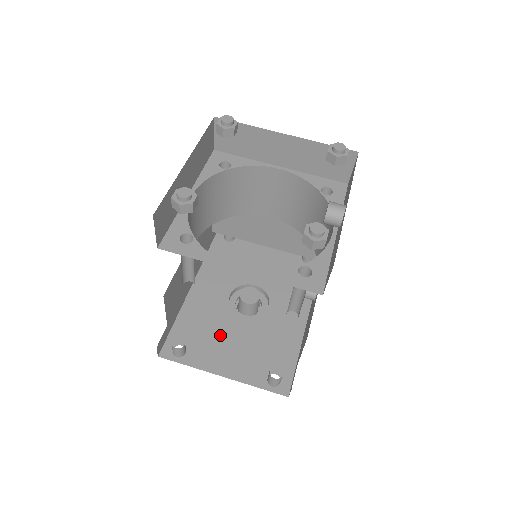
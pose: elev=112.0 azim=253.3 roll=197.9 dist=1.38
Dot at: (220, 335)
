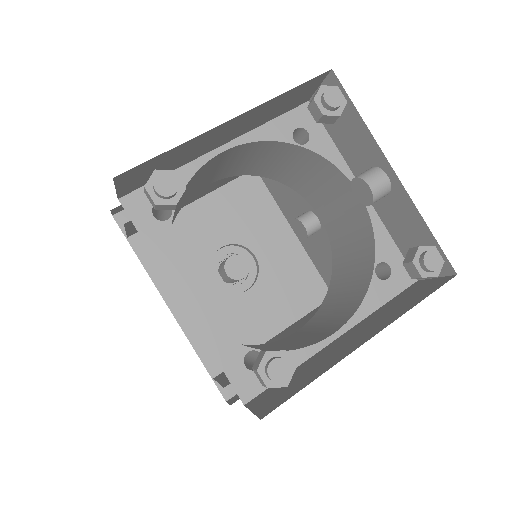
Dot at: (249, 327)
